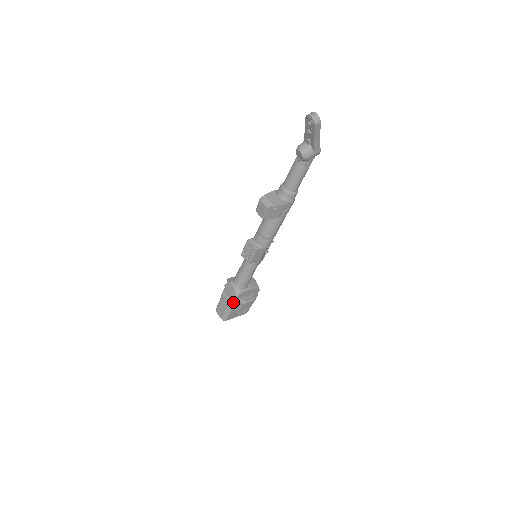
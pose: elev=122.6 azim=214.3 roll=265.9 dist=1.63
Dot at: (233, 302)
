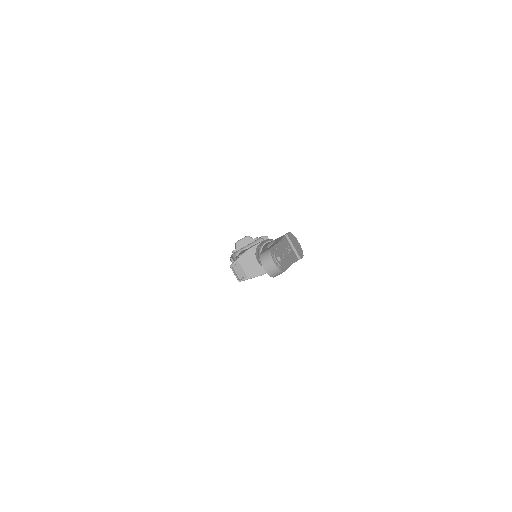
Dot at: occluded
